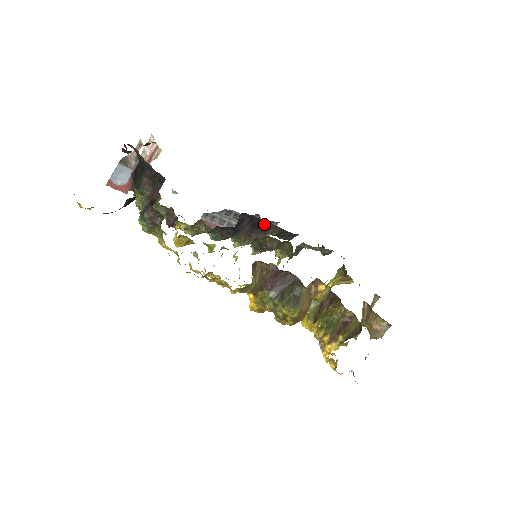
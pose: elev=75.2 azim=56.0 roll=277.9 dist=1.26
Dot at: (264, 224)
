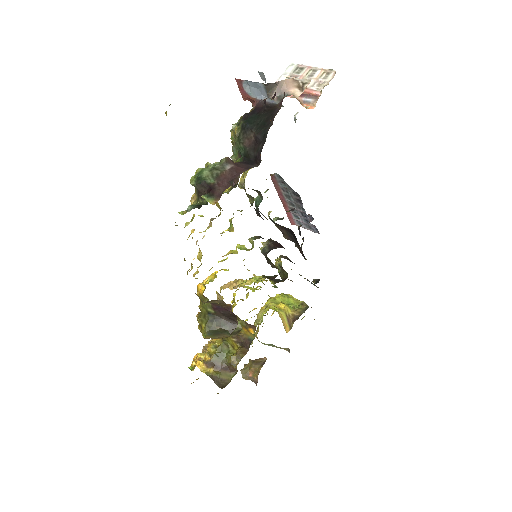
Dot at: occluded
